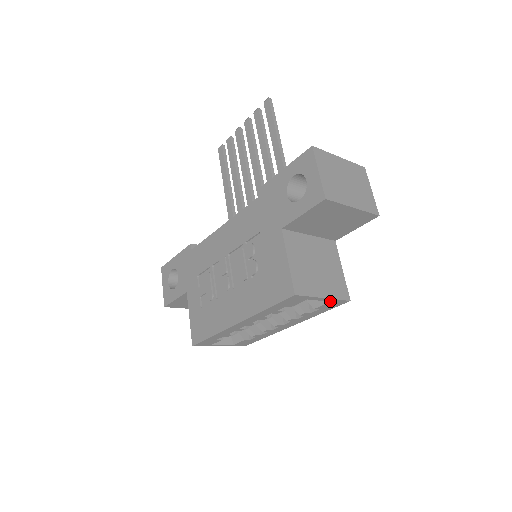
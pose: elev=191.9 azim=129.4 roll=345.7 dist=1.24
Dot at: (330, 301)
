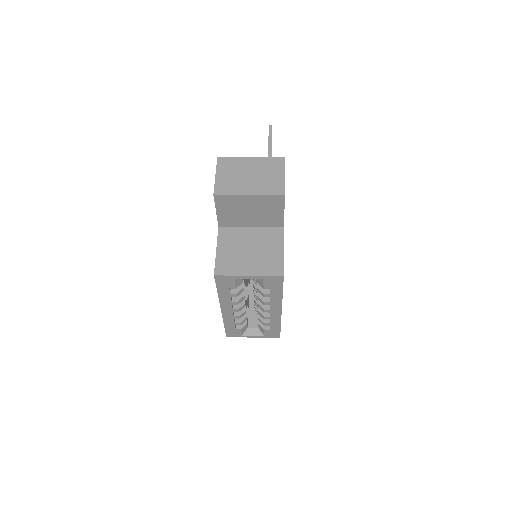
Dot at: (263, 279)
